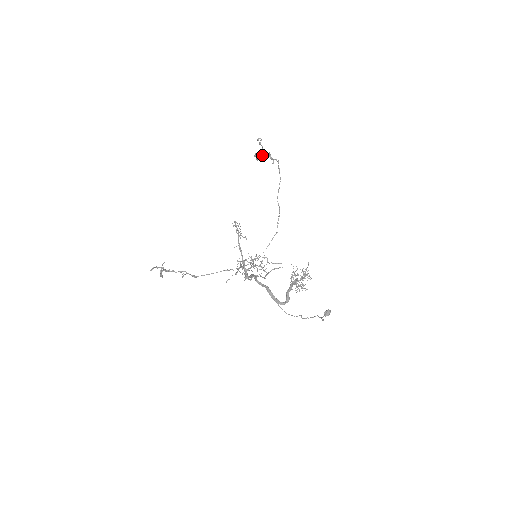
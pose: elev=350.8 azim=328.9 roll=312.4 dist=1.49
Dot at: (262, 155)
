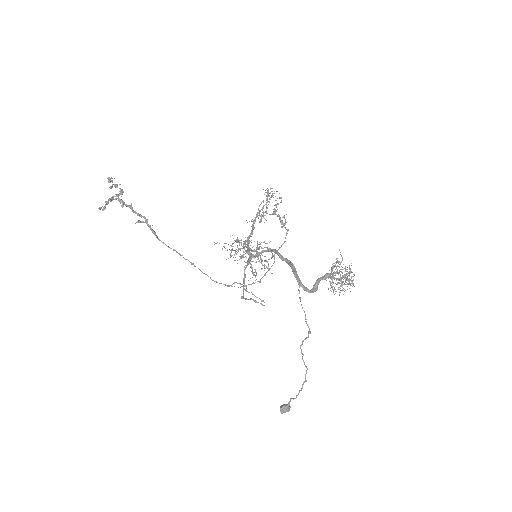
Dot at: (275, 213)
